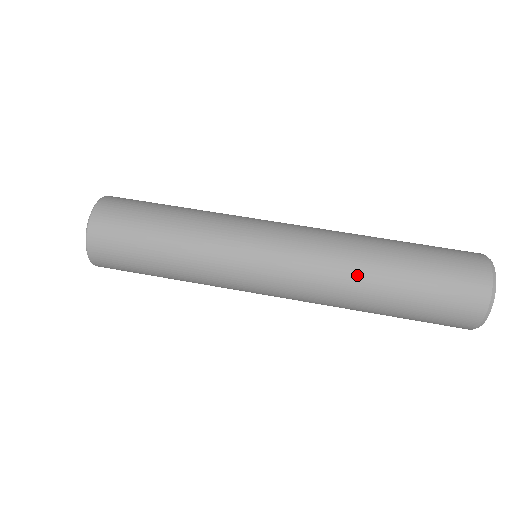
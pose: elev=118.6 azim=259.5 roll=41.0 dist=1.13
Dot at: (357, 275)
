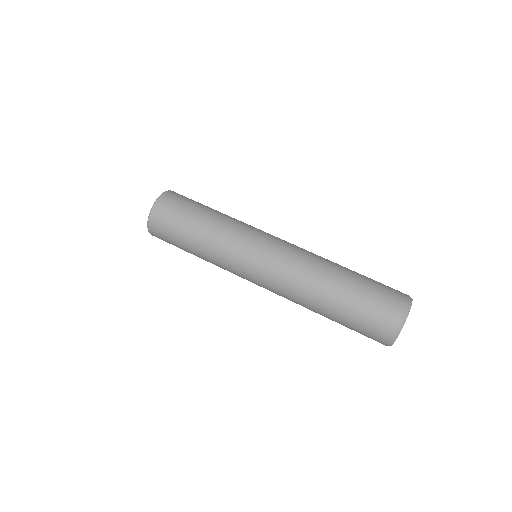
Dot at: (314, 287)
